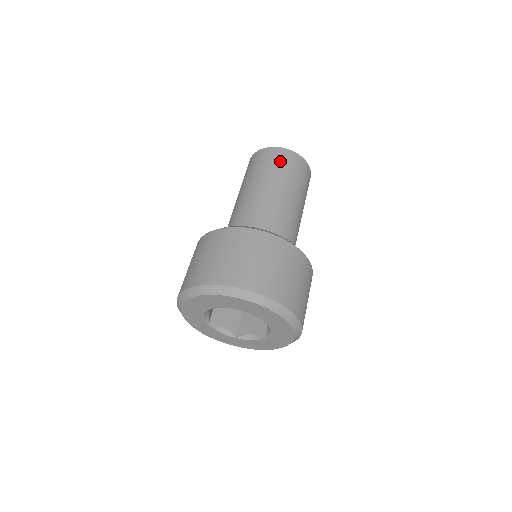
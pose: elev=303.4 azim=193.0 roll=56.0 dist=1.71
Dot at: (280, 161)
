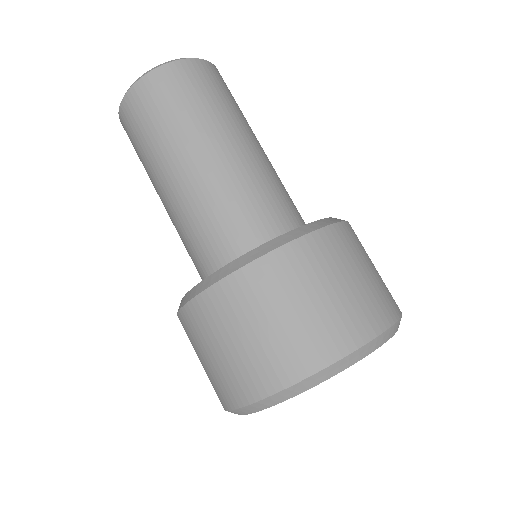
Dot at: (140, 122)
